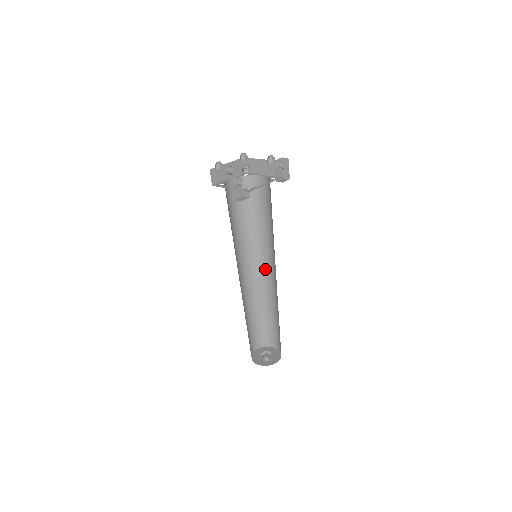
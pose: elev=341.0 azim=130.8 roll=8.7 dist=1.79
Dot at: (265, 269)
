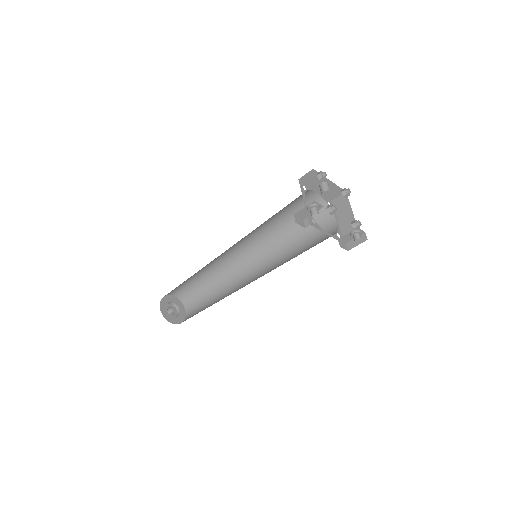
Dot at: (250, 268)
